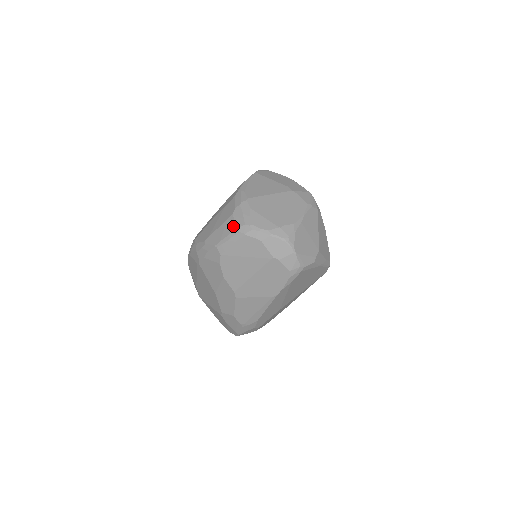
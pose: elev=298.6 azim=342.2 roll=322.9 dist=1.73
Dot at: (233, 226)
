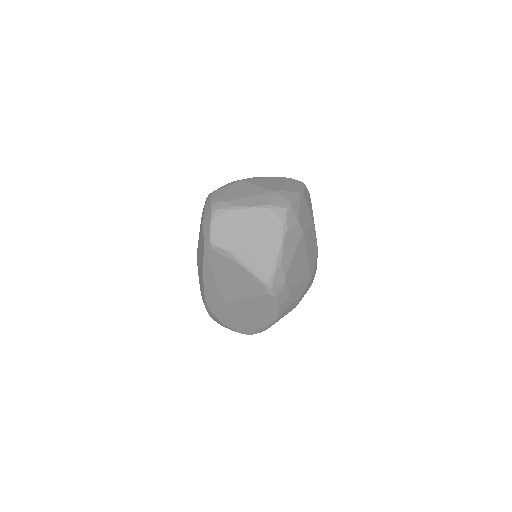
Dot at: occluded
